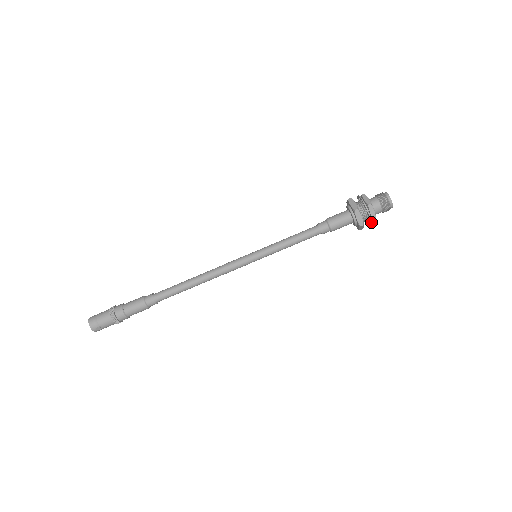
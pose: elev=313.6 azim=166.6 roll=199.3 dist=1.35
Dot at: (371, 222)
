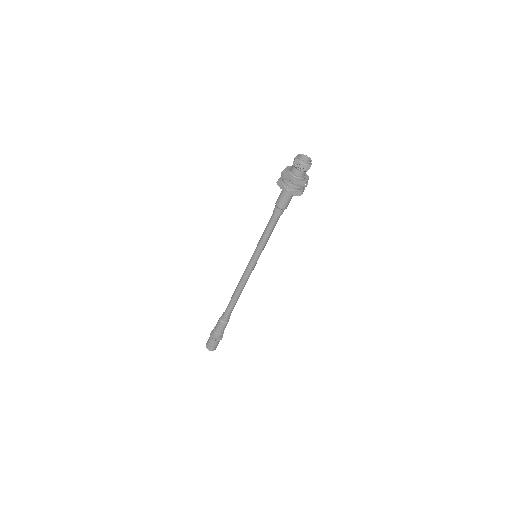
Dot at: (293, 184)
